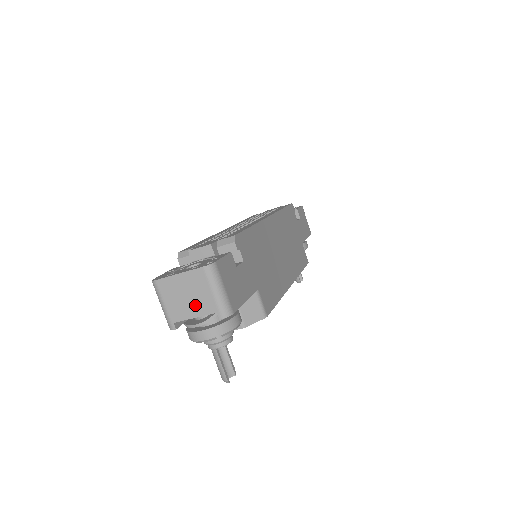
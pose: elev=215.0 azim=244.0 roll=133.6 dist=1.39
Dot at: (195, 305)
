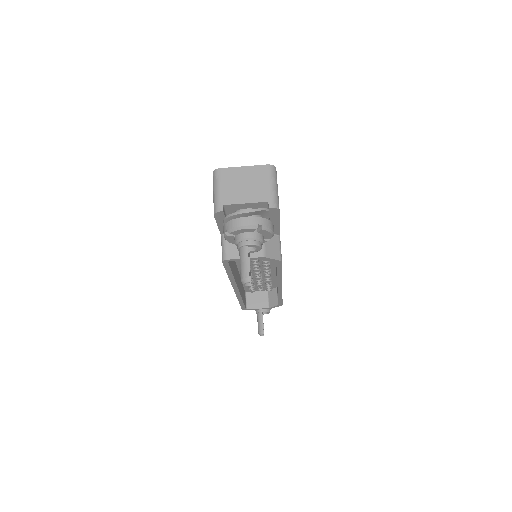
Dot at: (250, 193)
